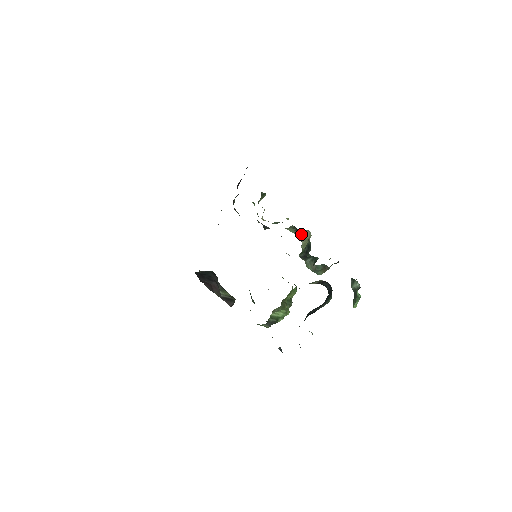
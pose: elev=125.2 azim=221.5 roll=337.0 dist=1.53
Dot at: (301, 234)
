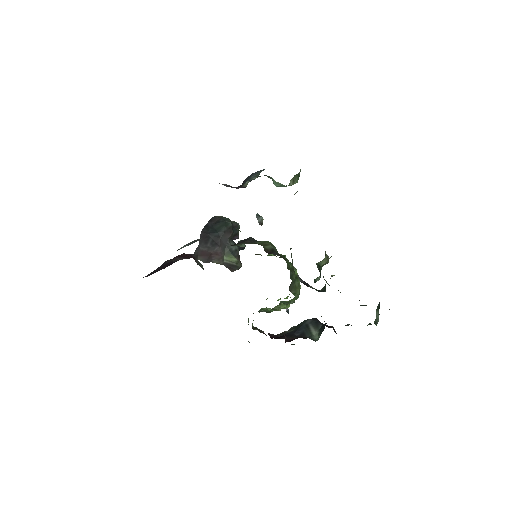
Dot at: occluded
